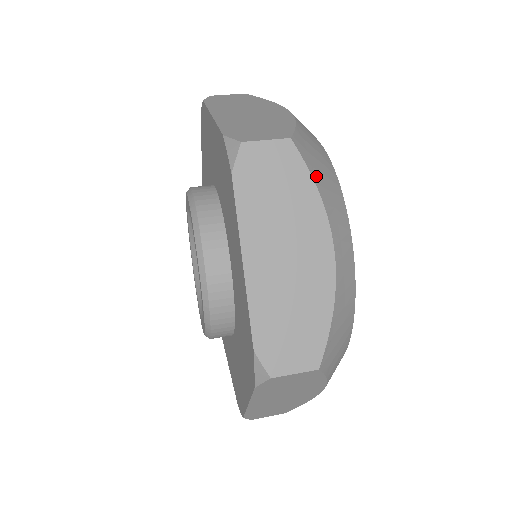
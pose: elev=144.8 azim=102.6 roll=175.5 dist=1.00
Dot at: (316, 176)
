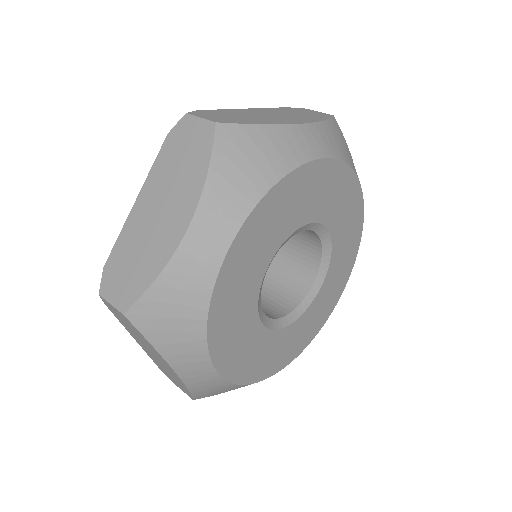
Dot at: (220, 164)
